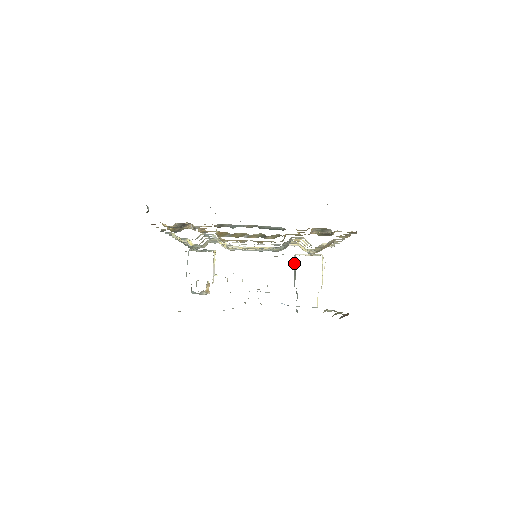
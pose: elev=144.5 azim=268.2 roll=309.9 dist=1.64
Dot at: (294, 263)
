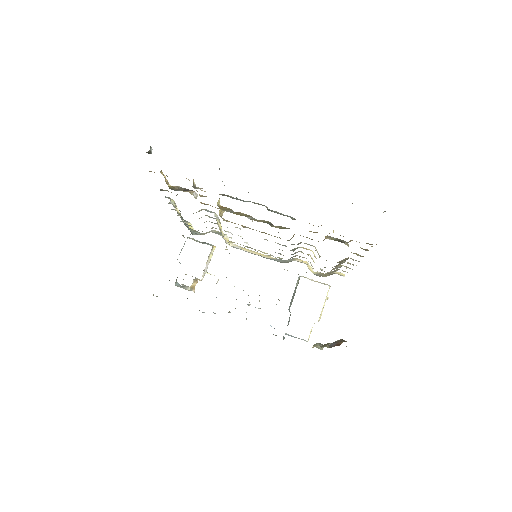
Dot at: (296, 285)
